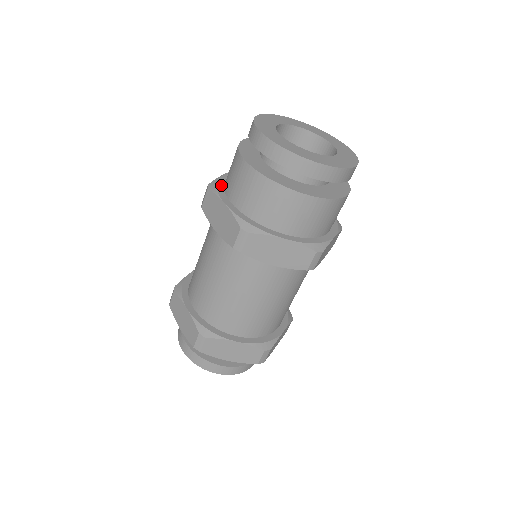
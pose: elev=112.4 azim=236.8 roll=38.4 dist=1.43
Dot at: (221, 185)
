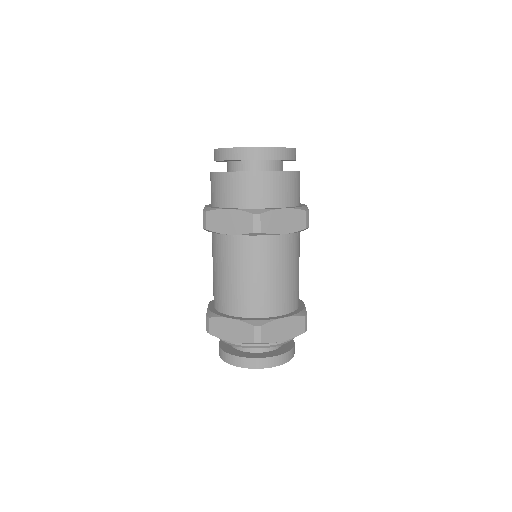
Dot at: (212, 207)
